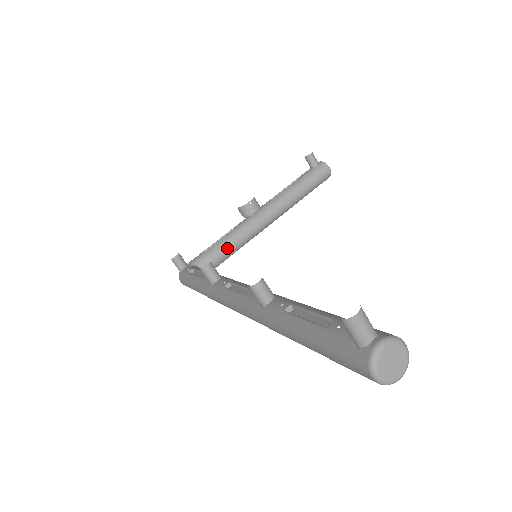
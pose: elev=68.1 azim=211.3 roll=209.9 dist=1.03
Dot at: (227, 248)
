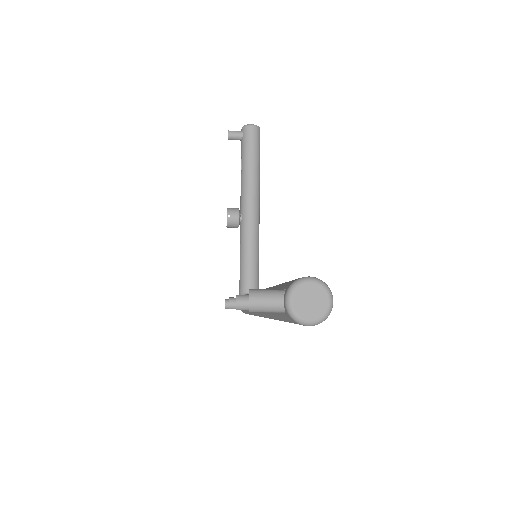
Dot at: (249, 261)
